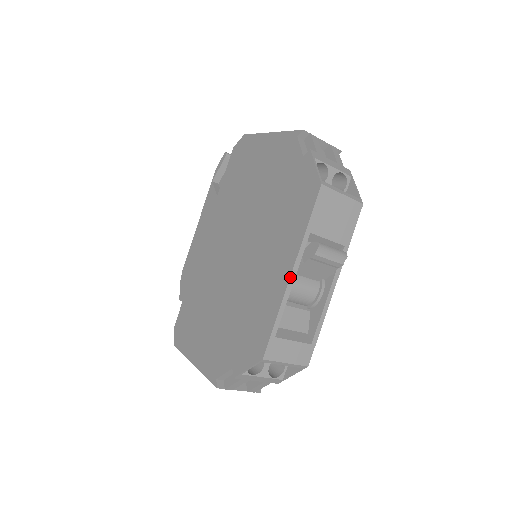
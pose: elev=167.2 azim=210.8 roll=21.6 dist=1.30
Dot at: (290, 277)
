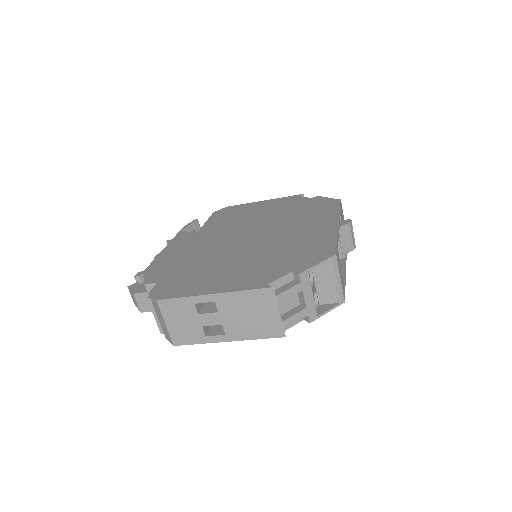
Dot at: (338, 224)
